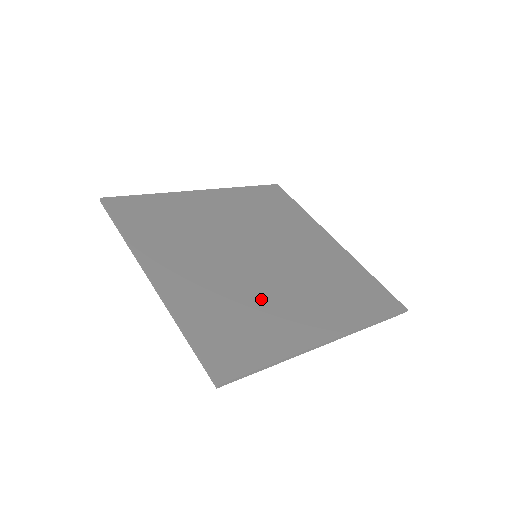
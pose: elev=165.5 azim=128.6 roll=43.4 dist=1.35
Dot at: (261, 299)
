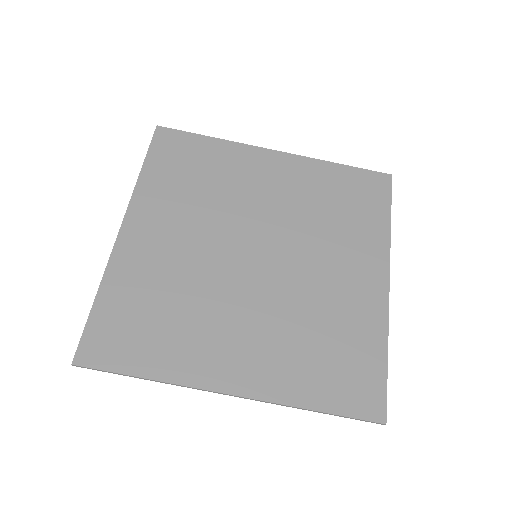
Dot at: (315, 303)
